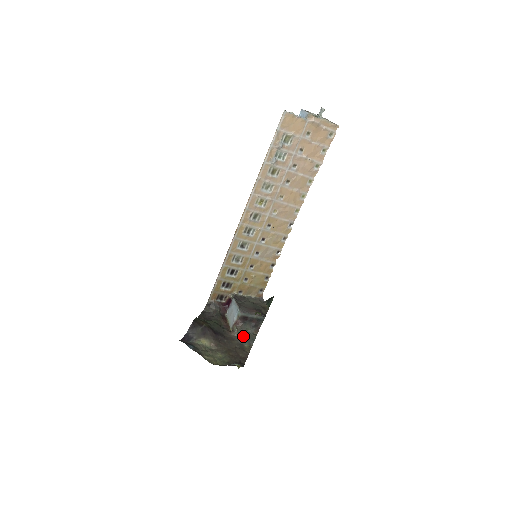
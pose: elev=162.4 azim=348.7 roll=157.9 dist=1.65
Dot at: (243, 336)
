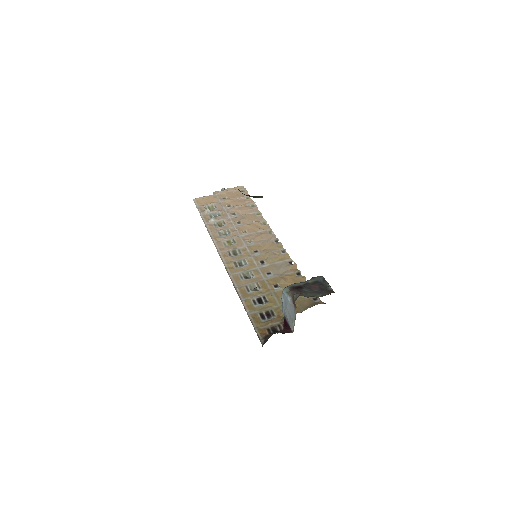
Dot at: occluded
